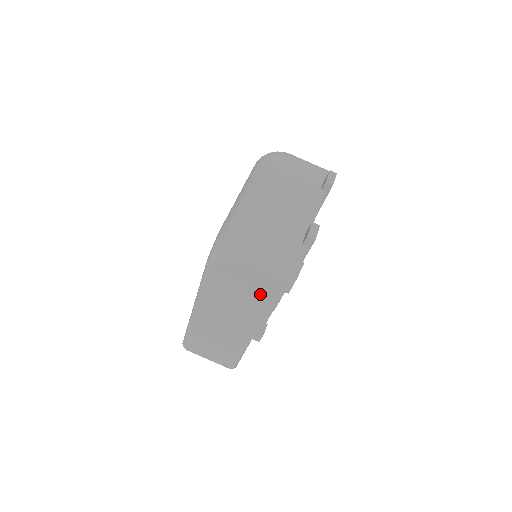
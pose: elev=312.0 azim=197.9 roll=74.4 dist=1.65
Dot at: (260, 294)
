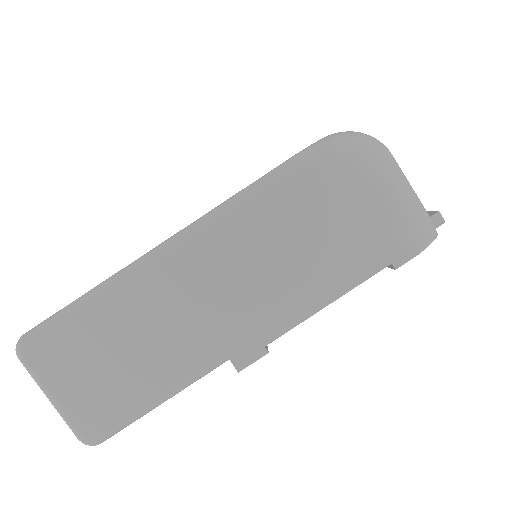
Dot at: (344, 253)
